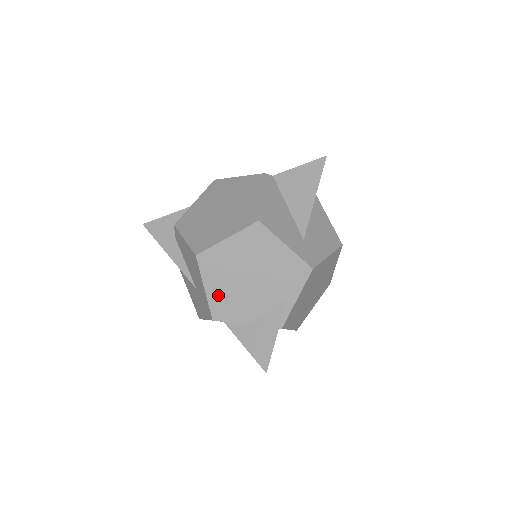
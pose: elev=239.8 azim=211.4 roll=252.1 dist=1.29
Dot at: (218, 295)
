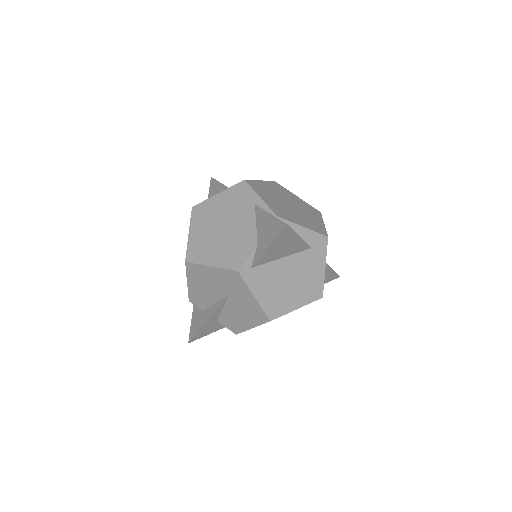
Dot at: (222, 258)
